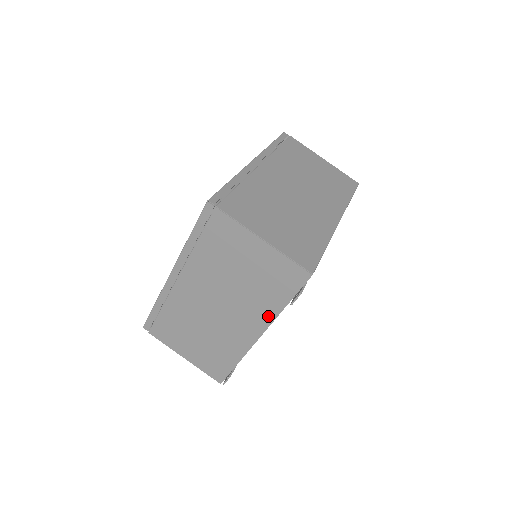
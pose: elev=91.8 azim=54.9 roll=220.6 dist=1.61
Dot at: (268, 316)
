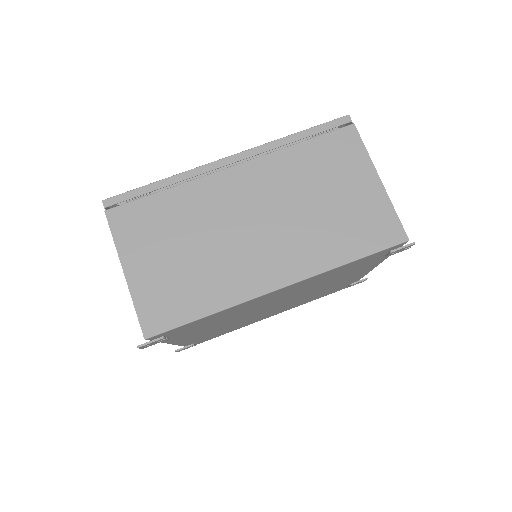
Dot at: occluded
